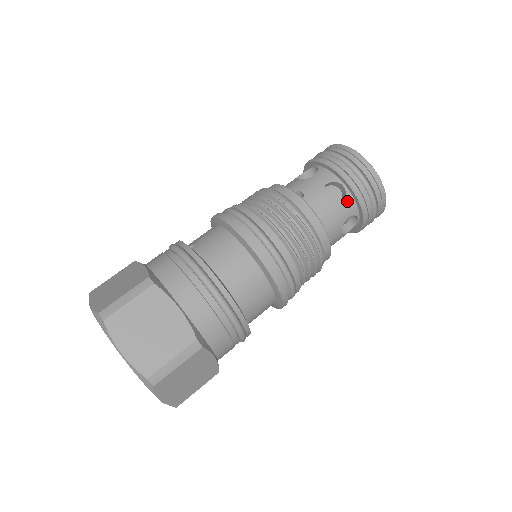
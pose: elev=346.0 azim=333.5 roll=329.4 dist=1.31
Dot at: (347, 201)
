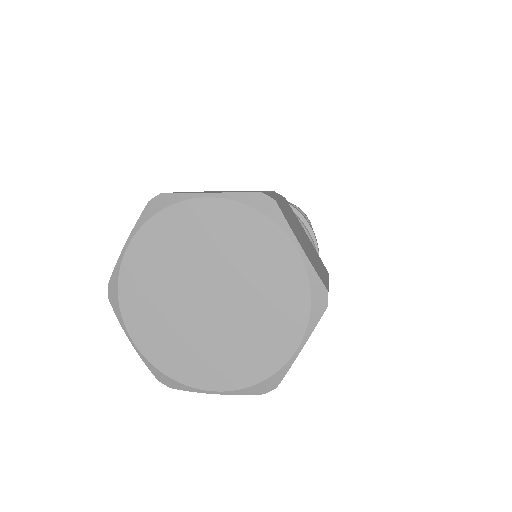
Dot at: occluded
